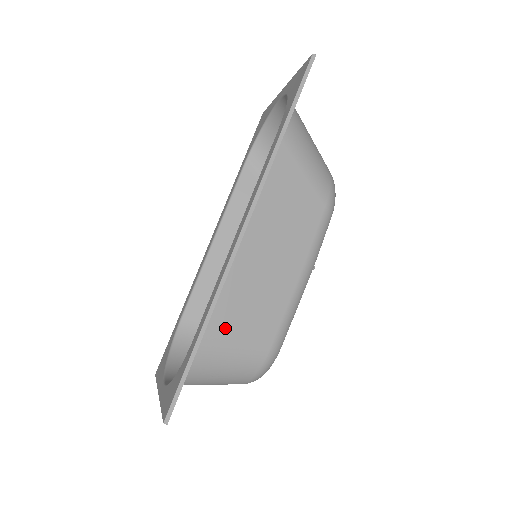
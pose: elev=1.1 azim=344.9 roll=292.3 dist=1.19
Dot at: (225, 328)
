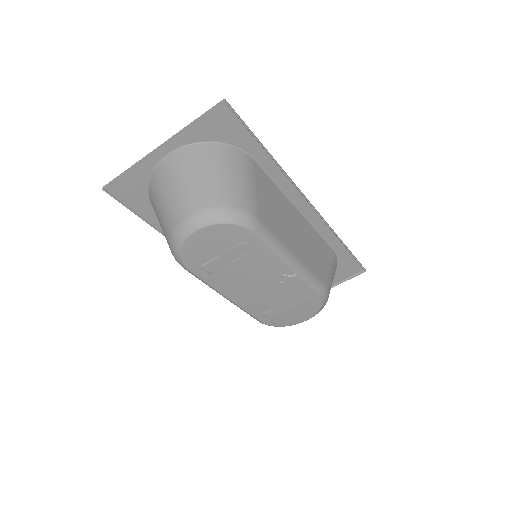
Dot at: (260, 182)
